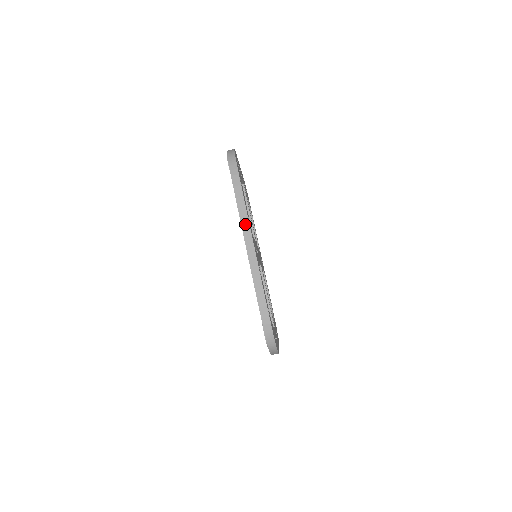
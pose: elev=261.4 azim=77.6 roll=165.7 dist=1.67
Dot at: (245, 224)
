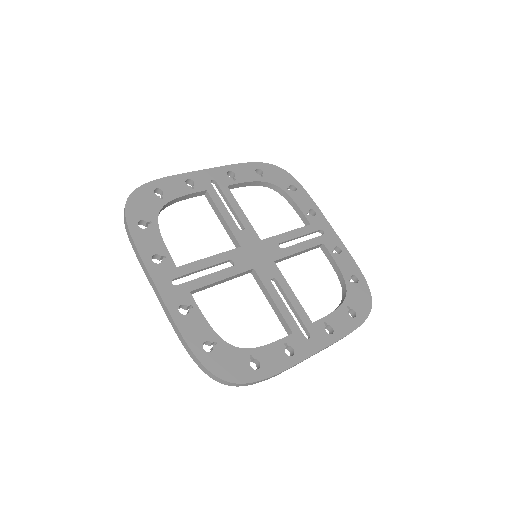
Dot at: occluded
